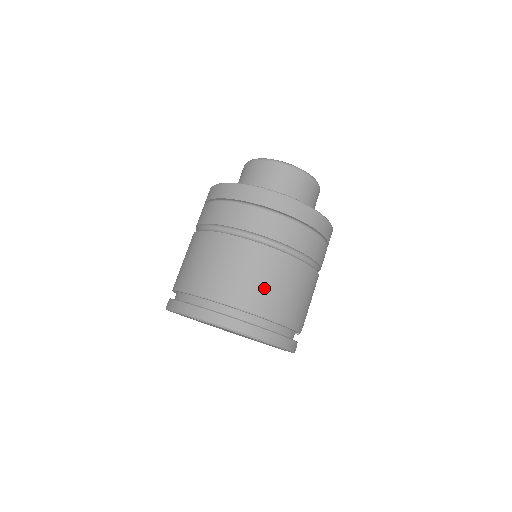
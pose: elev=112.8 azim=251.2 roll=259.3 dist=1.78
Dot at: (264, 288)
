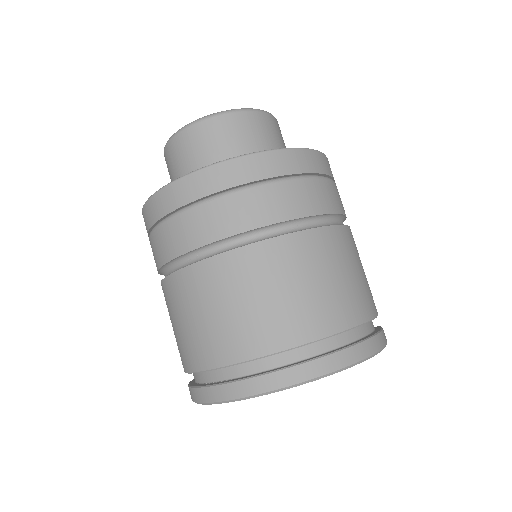
Dot at: (325, 291)
